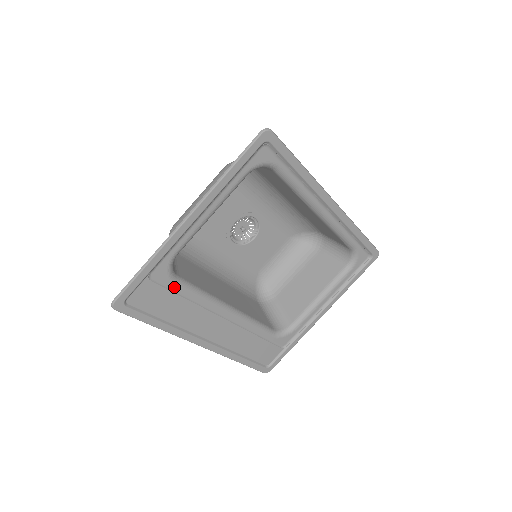
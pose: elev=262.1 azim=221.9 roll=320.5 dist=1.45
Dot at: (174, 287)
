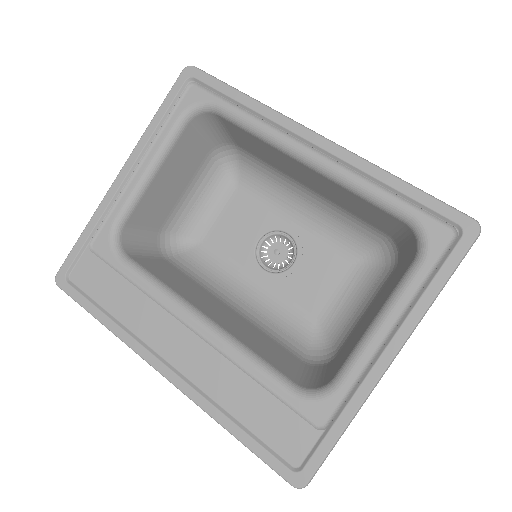
Dot at: (118, 265)
